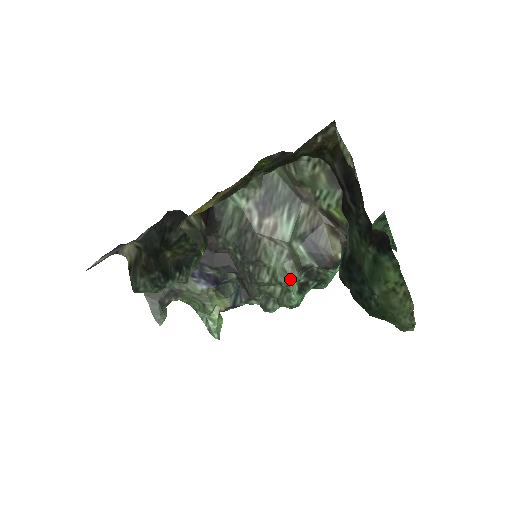
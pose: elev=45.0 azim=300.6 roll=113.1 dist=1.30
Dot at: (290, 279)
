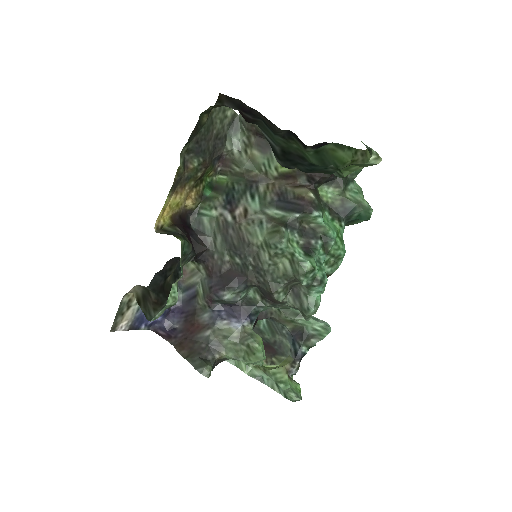
Dot at: (278, 234)
